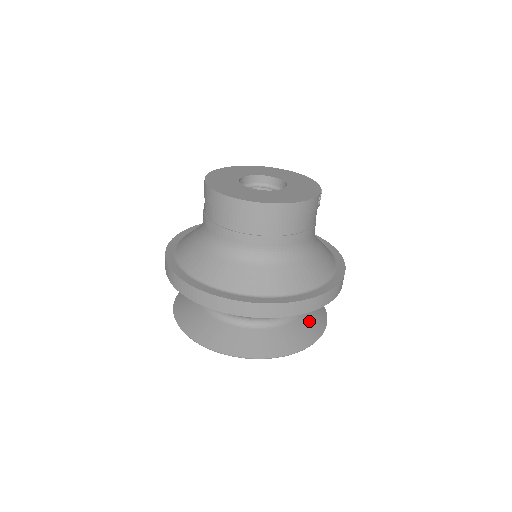
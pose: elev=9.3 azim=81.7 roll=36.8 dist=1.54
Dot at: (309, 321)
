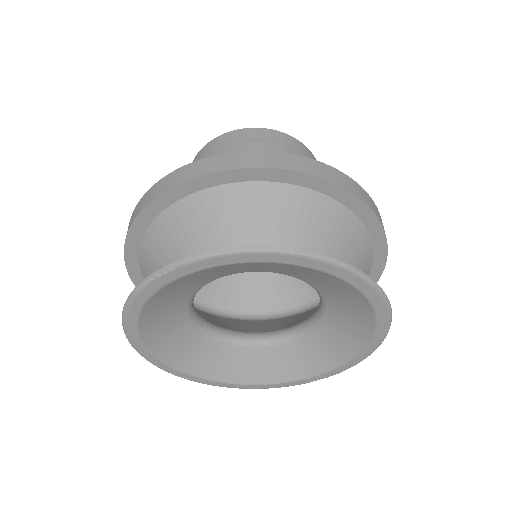
Dot at: occluded
